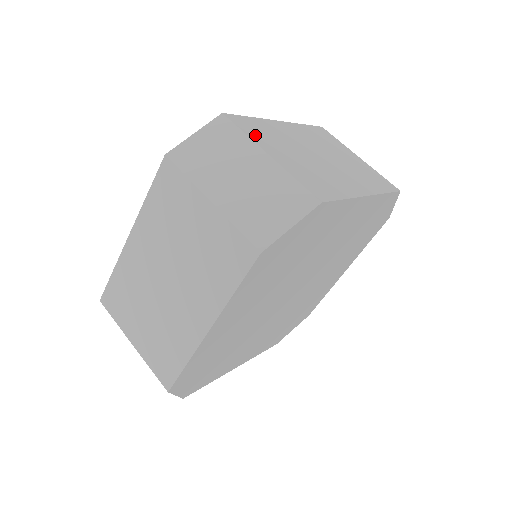
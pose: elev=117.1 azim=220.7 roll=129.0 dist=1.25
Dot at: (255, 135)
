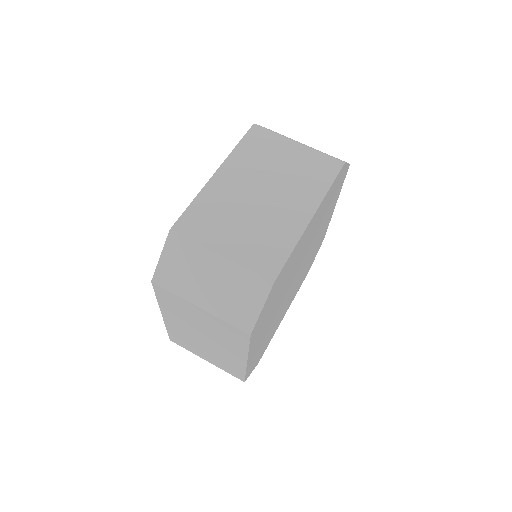
Dot at: occluded
